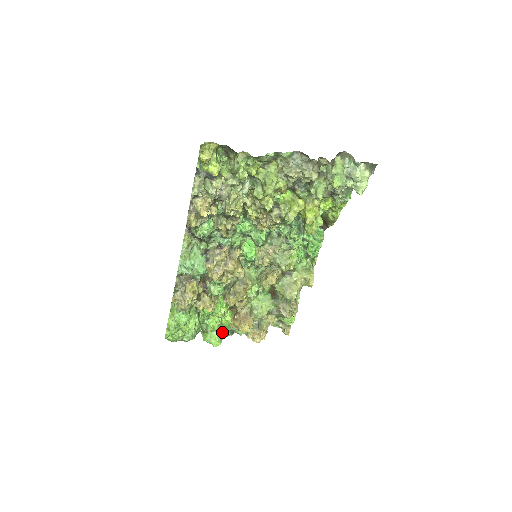
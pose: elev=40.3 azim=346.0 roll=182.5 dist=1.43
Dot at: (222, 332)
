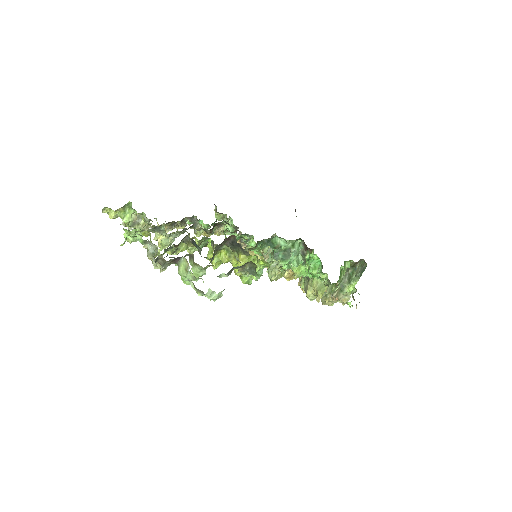
Dot at: occluded
